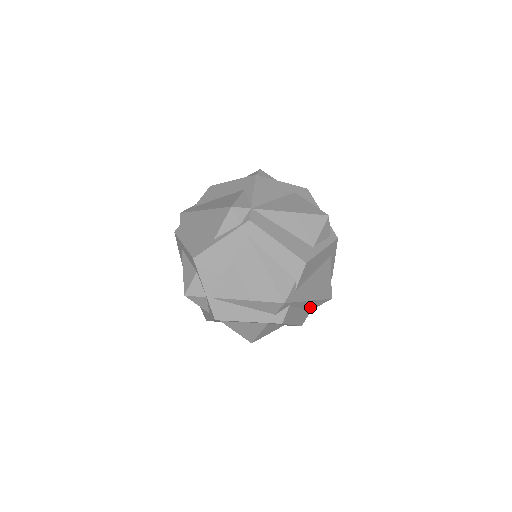
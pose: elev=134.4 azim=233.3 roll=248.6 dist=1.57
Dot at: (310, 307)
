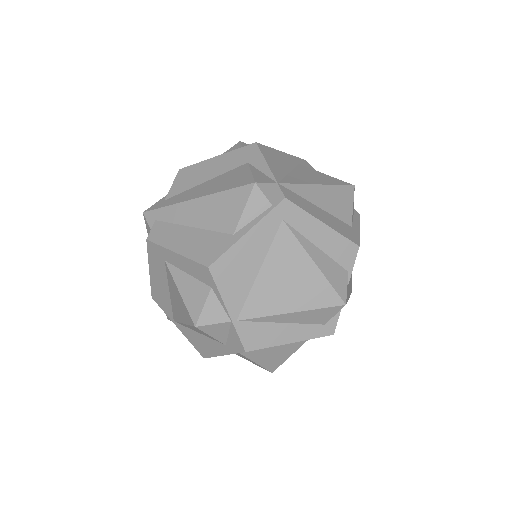
Dot at: occluded
